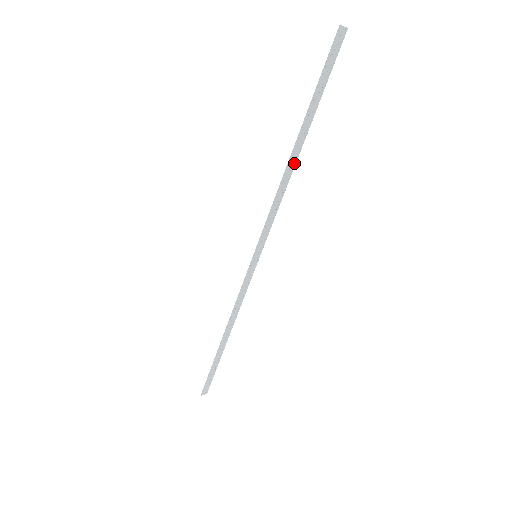
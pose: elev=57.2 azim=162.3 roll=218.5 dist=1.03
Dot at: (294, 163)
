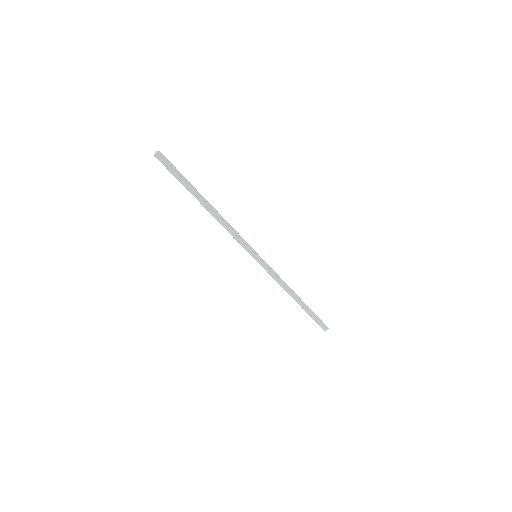
Dot at: (214, 211)
